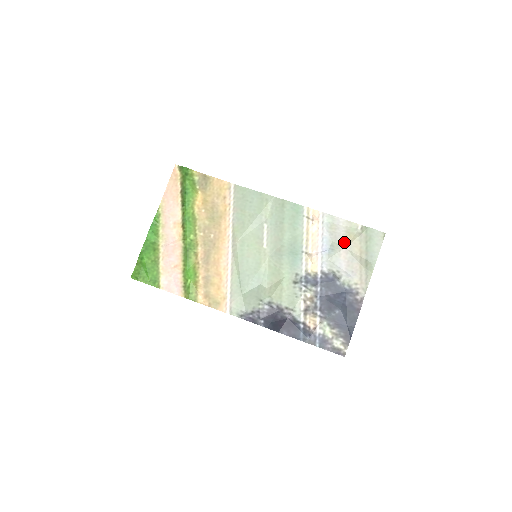
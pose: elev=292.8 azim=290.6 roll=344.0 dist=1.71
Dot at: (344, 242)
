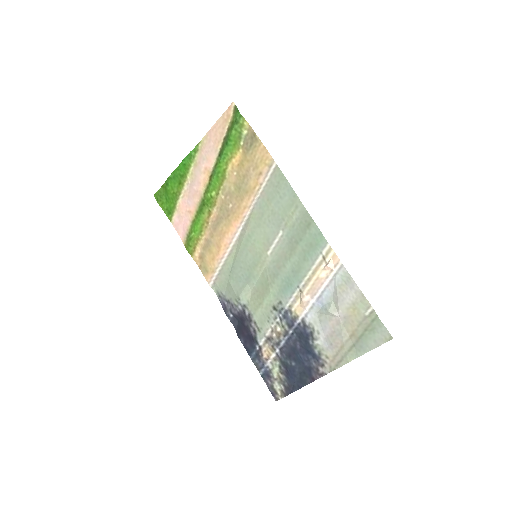
Dot at: (343, 311)
